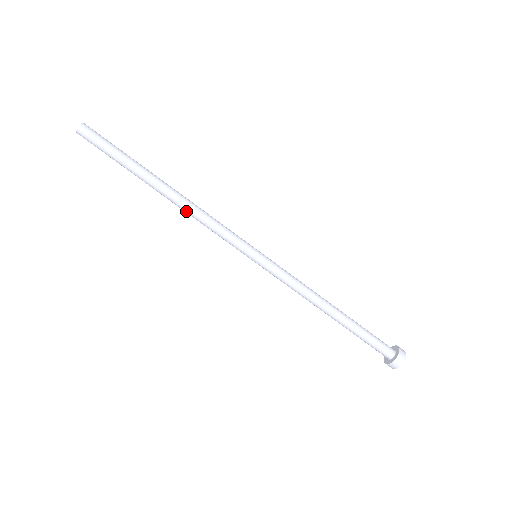
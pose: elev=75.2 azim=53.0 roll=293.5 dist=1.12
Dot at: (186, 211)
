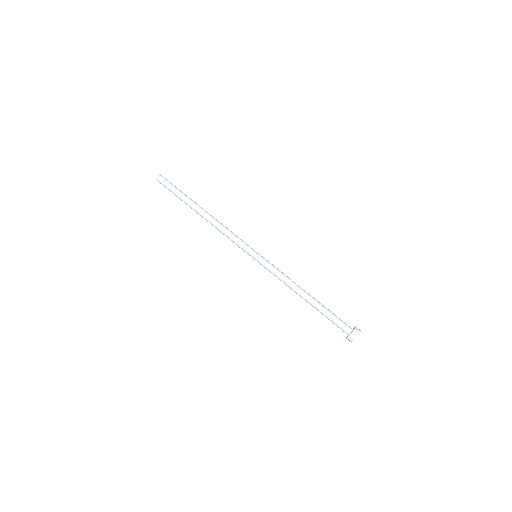
Dot at: occluded
